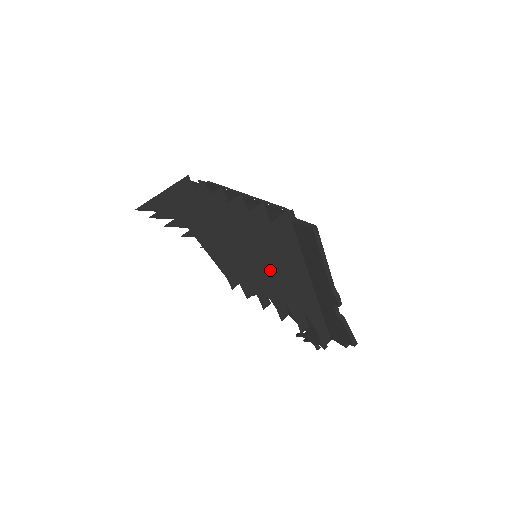
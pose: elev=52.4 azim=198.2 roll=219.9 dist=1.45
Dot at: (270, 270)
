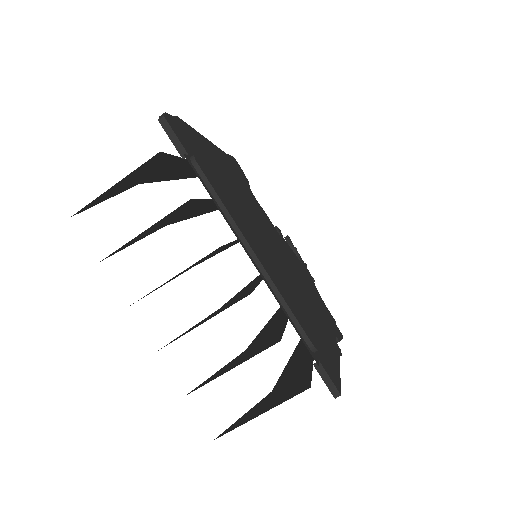
Dot at: (270, 324)
